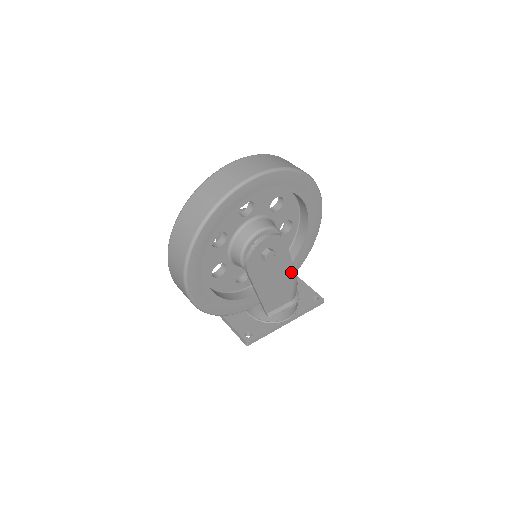
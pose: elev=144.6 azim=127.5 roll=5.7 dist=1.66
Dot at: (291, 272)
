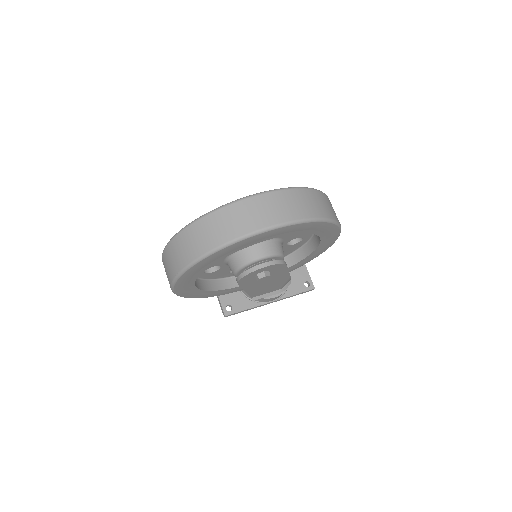
Dot at: (286, 277)
